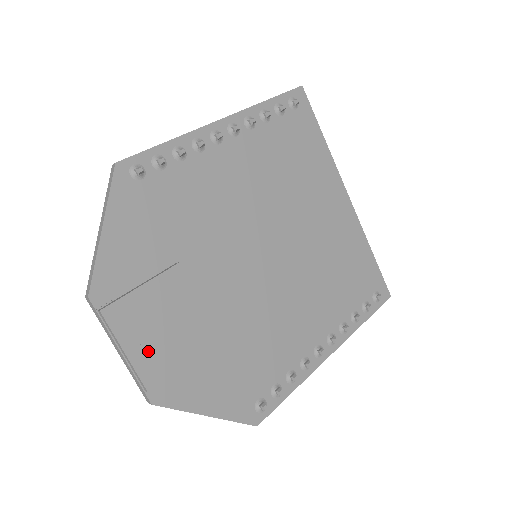
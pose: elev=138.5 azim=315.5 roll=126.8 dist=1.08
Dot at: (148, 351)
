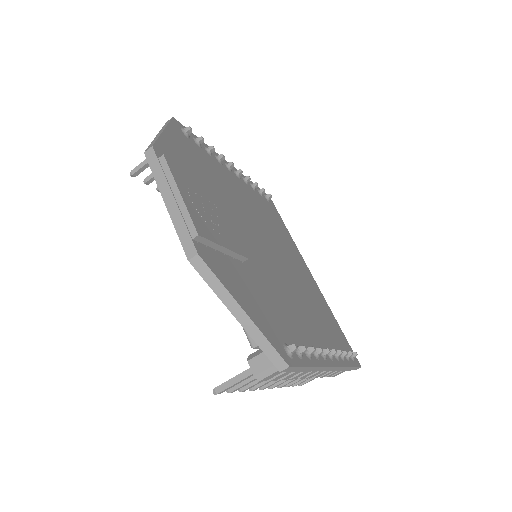
Dot at: (197, 211)
